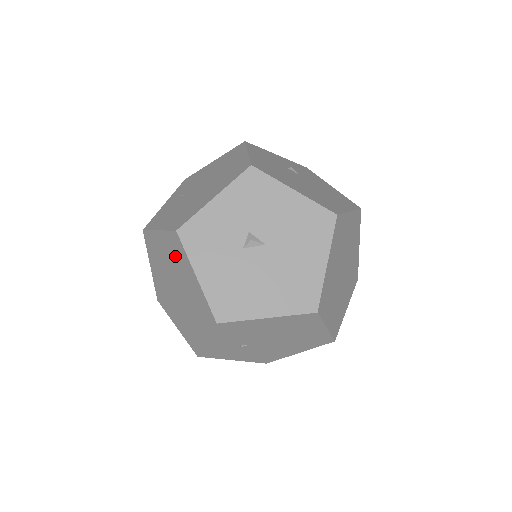
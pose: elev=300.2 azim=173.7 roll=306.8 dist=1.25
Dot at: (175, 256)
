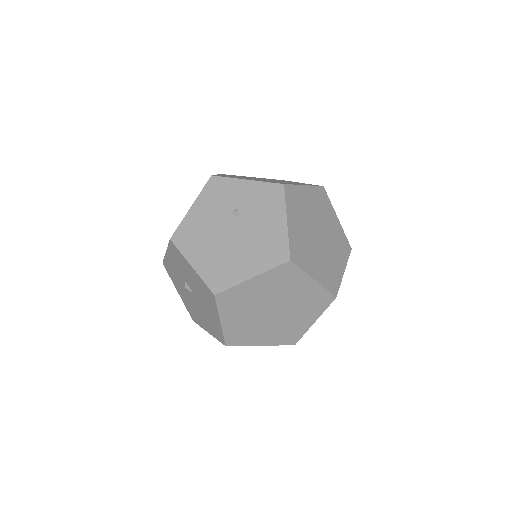
Dot at: occluded
